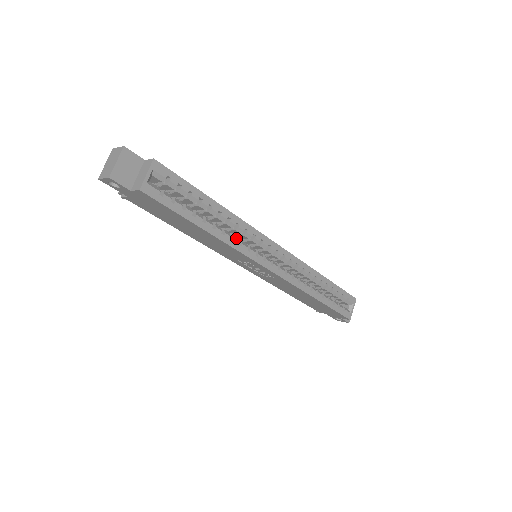
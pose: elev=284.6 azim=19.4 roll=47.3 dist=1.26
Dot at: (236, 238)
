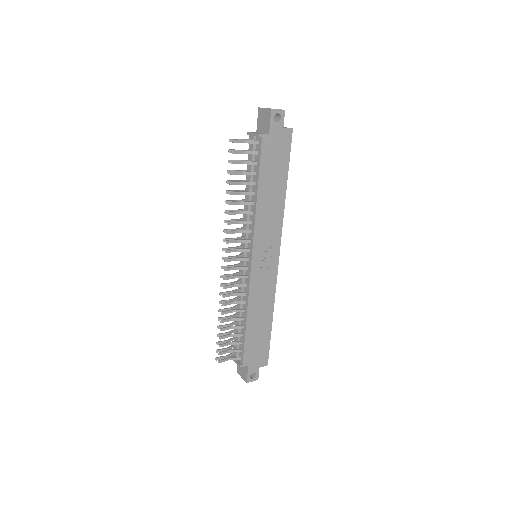
Dot at: occluded
